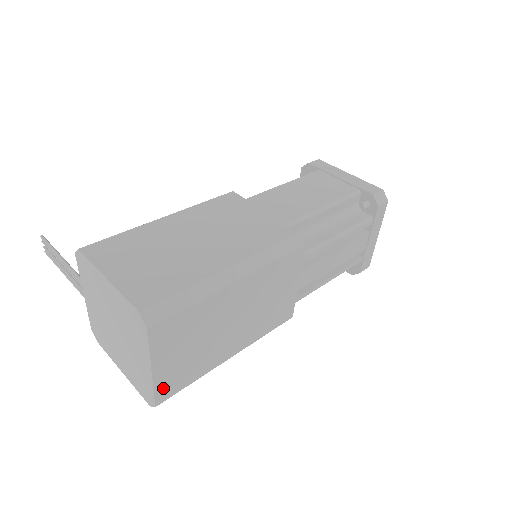
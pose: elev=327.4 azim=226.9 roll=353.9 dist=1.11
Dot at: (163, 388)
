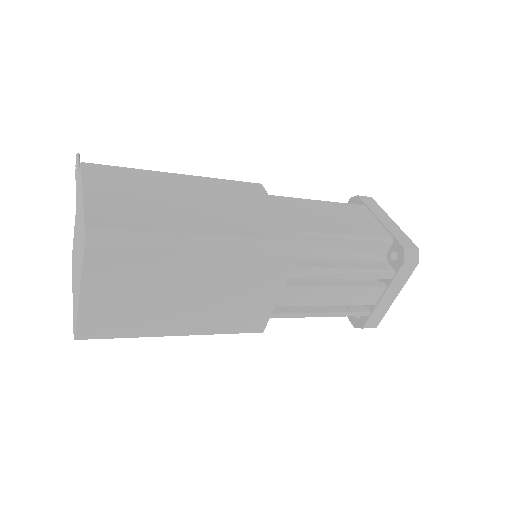
Dot at: (88, 324)
